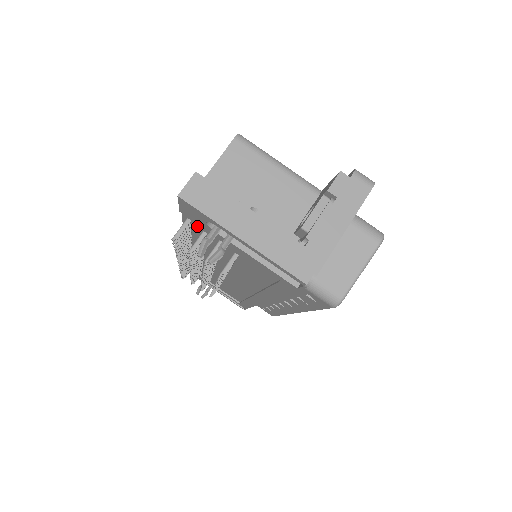
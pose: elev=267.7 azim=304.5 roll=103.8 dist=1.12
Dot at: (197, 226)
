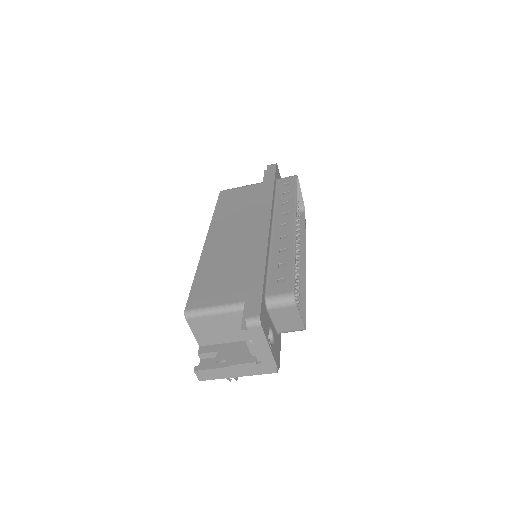
Dot at: occluded
